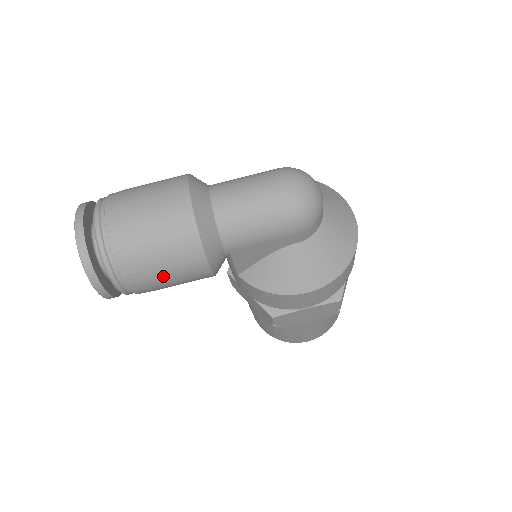
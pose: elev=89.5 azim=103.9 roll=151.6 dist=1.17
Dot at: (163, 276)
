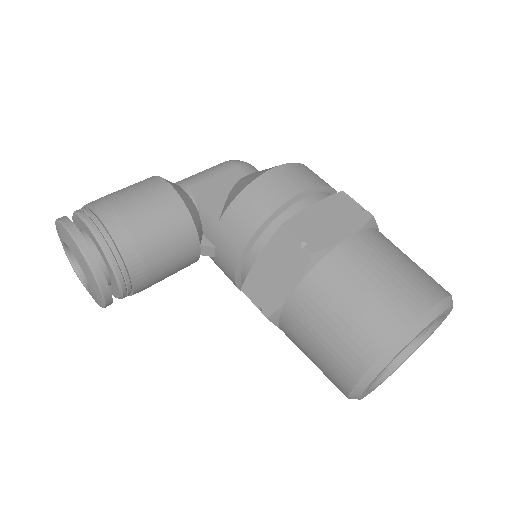
Dot at: (127, 197)
